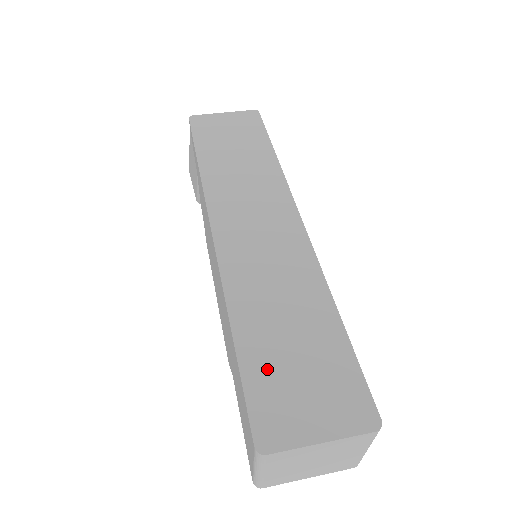
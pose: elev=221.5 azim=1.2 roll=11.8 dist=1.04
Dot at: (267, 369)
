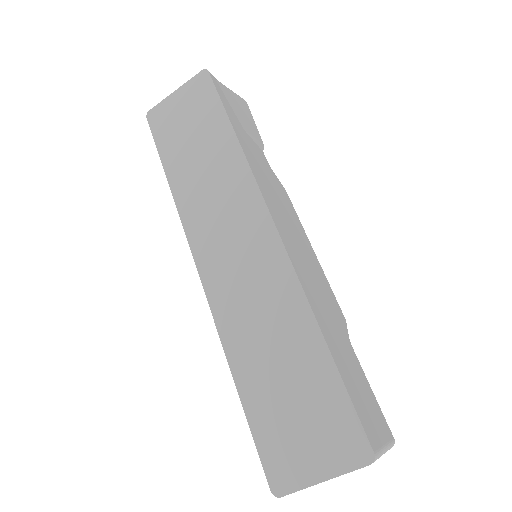
Dot at: (269, 415)
